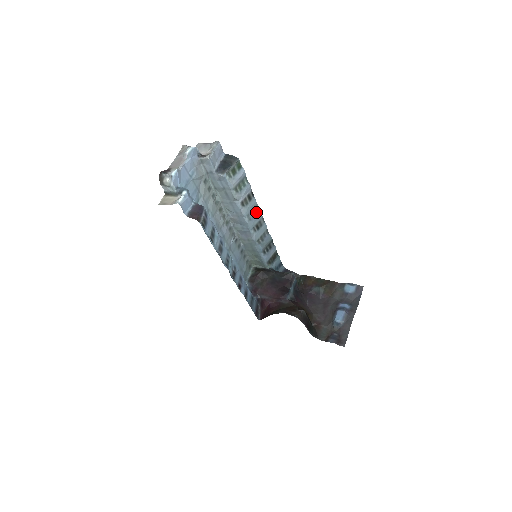
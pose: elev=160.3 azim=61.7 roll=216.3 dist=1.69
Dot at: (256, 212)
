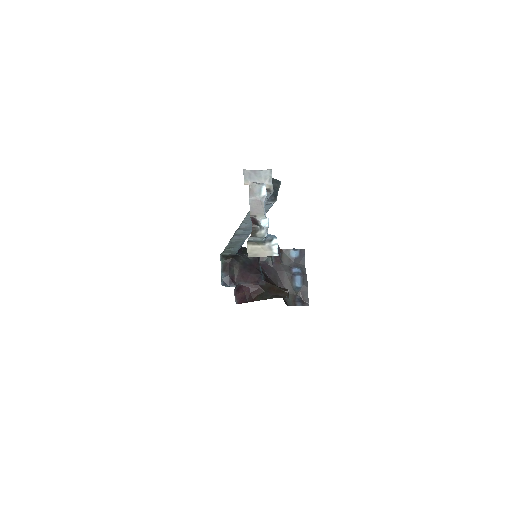
Dot at: occluded
